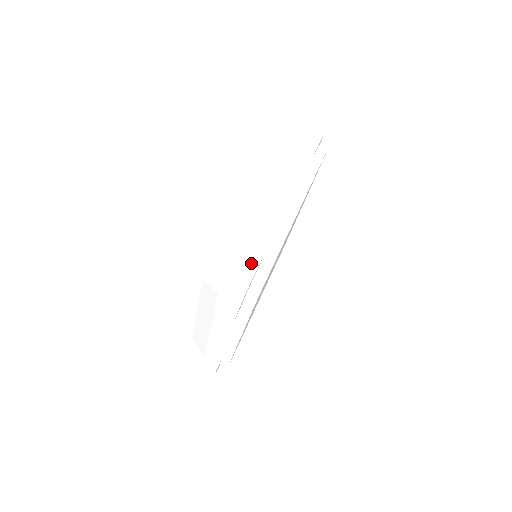
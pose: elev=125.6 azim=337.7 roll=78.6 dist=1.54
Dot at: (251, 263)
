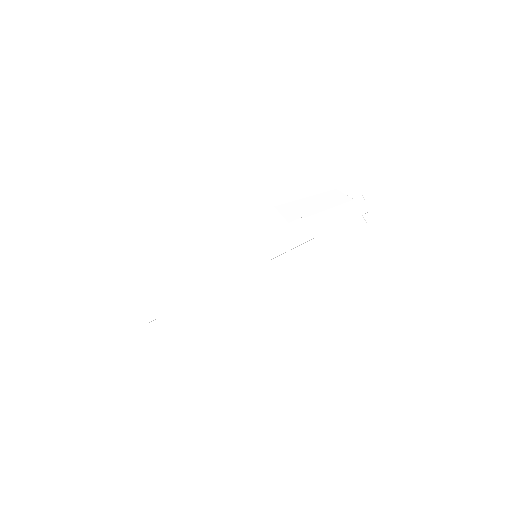
Dot at: (307, 233)
